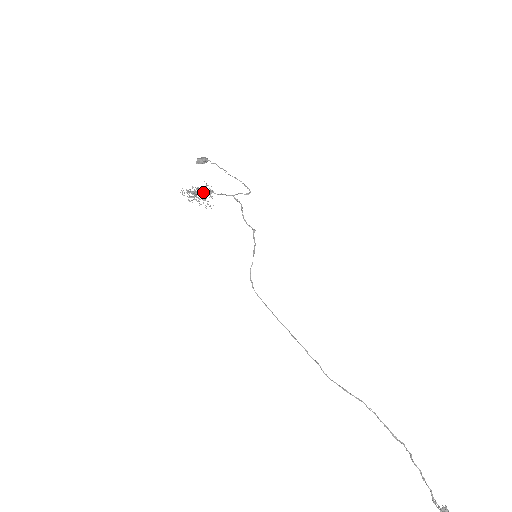
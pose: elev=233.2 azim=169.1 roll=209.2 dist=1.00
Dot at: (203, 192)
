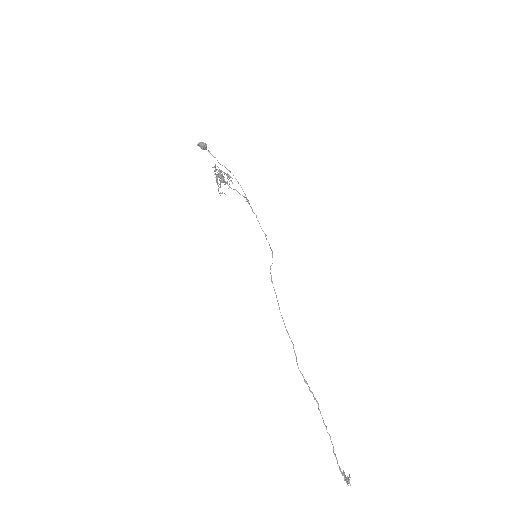
Dot at: (217, 177)
